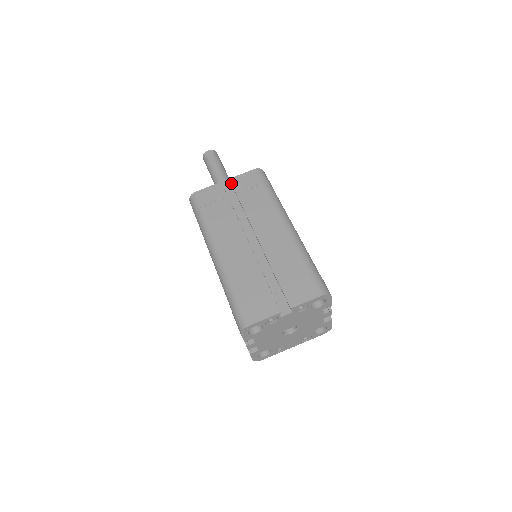
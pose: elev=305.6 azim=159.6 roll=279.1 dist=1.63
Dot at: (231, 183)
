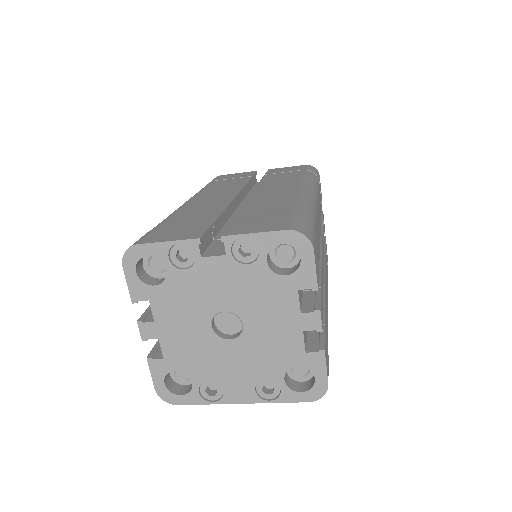
Dot at: (267, 171)
